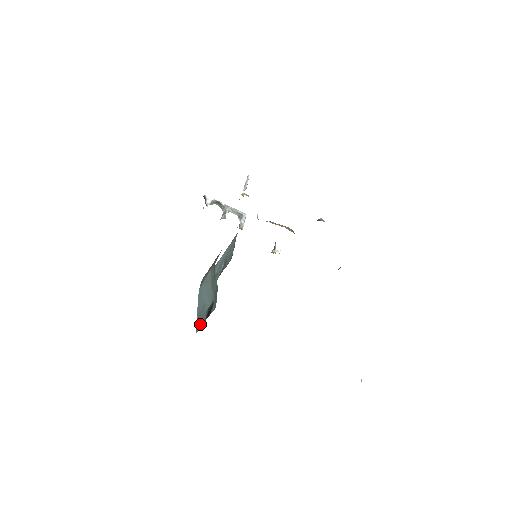
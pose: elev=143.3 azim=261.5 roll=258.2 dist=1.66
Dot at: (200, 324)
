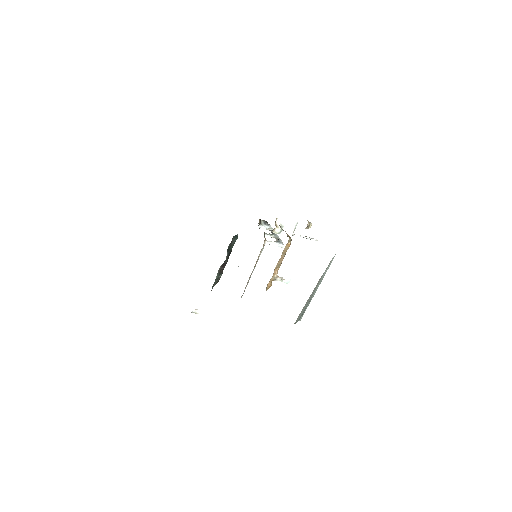
Dot at: occluded
